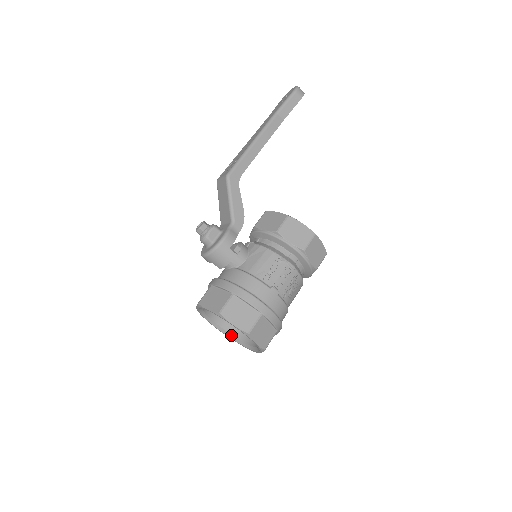
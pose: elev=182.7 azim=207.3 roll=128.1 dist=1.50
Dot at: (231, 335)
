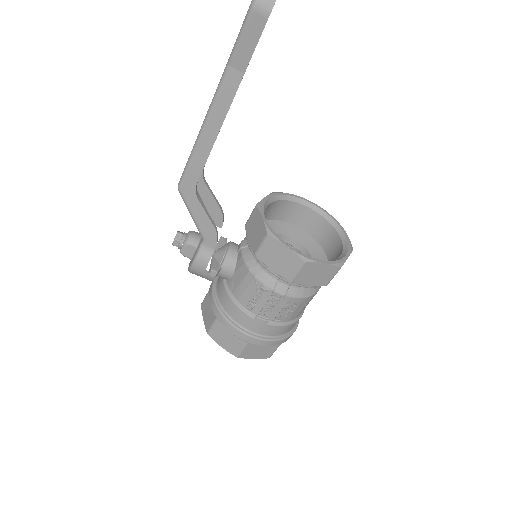
Dot at: occluded
